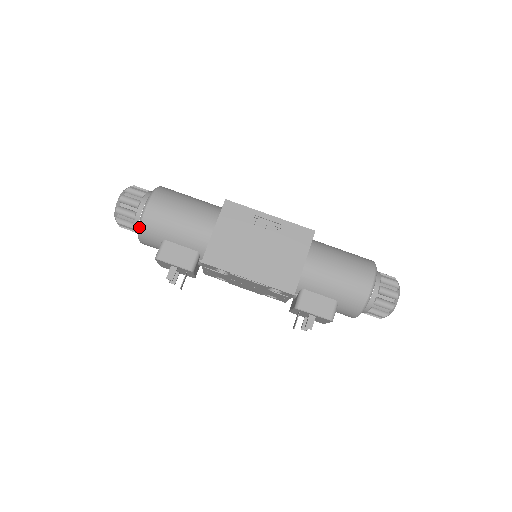
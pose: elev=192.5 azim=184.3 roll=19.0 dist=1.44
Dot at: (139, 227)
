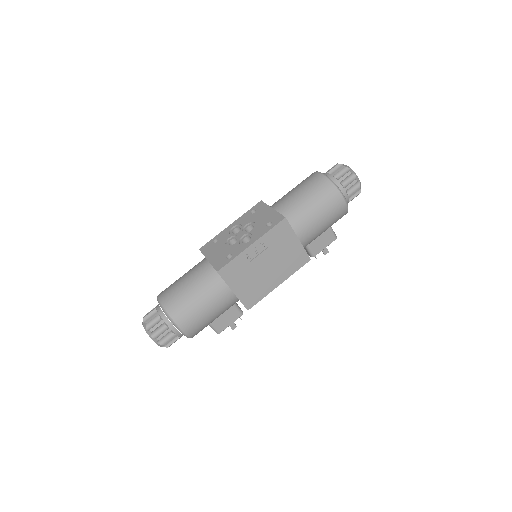
Dot at: occluded
